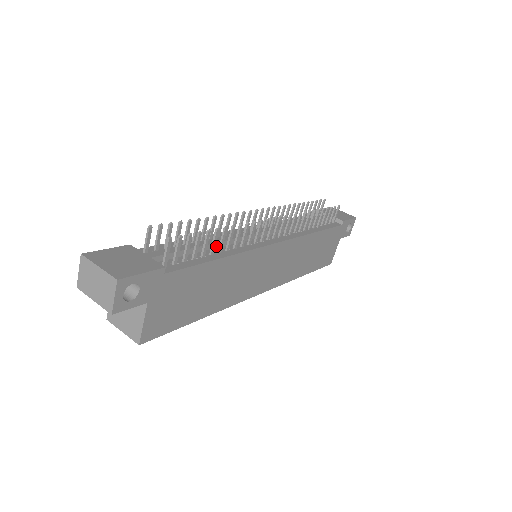
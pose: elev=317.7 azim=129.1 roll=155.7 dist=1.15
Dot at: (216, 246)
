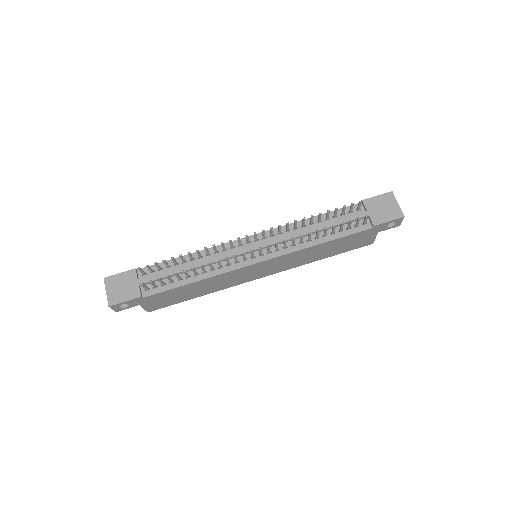
Dot at: (197, 268)
